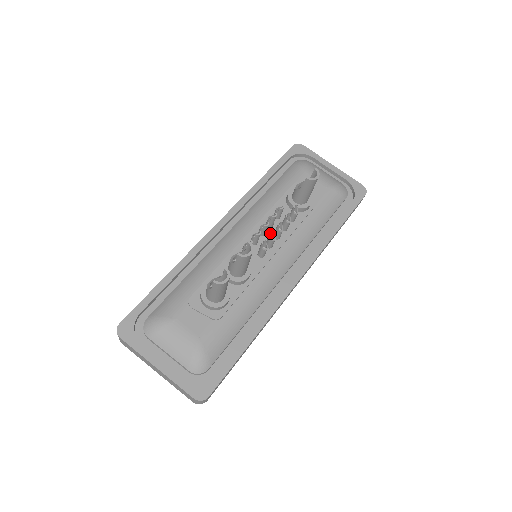
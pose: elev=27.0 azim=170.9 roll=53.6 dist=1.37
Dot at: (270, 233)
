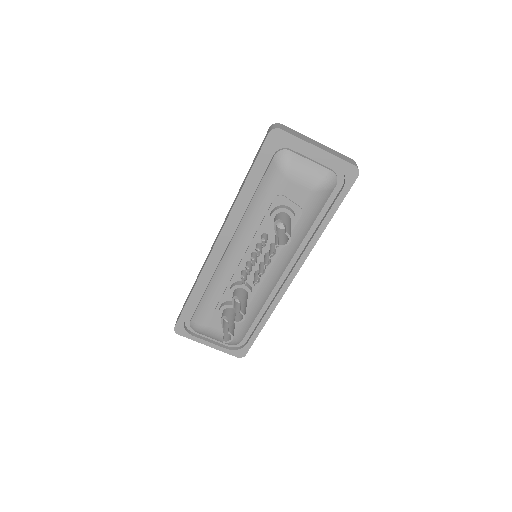
Dot at: occluded
